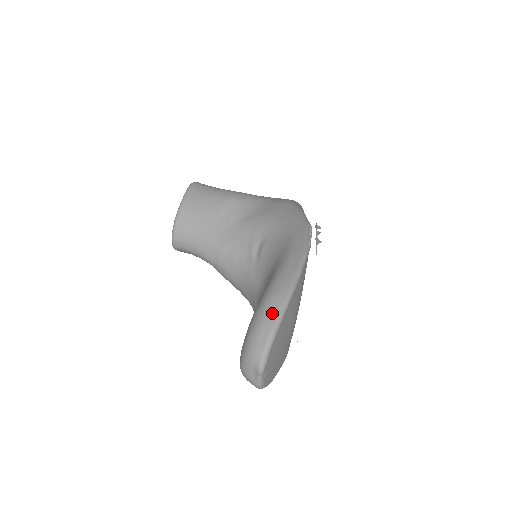
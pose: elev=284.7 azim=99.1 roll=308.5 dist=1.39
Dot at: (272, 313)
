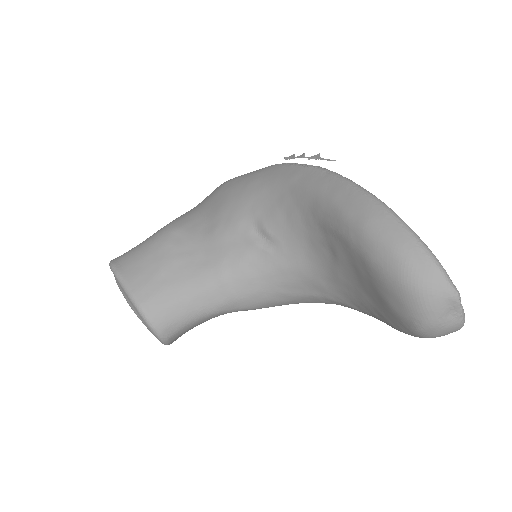
Dot at: (393, 231)
